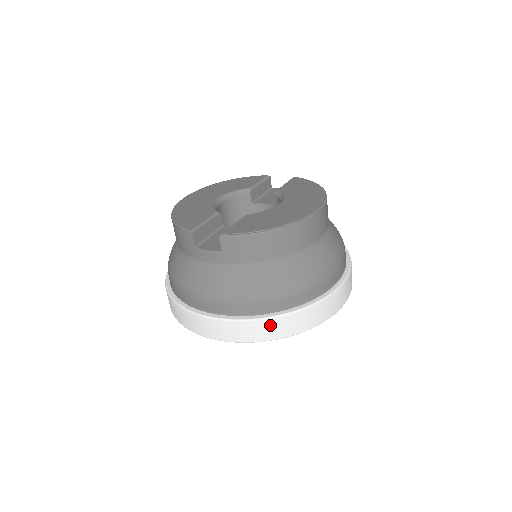
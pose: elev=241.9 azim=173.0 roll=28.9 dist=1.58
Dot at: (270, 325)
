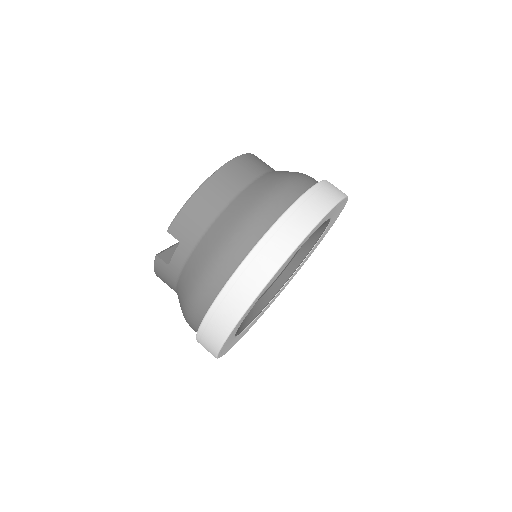
Dot at: (258, 257)
